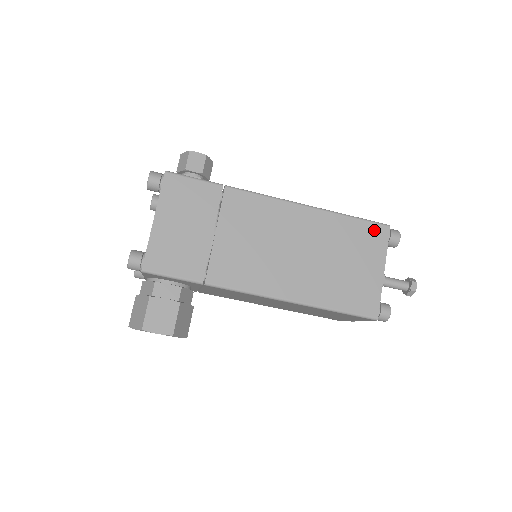
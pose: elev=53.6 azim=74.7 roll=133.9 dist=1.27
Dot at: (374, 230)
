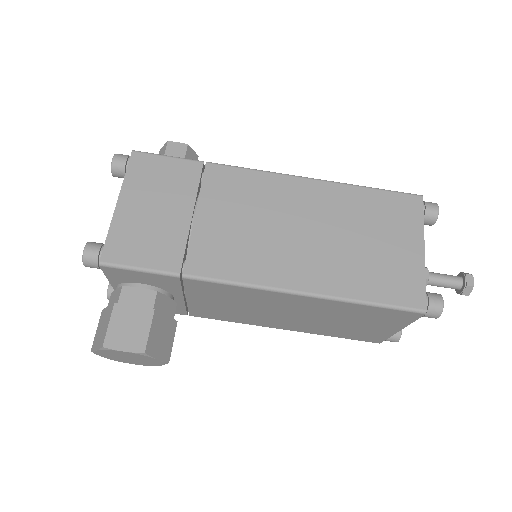
Dot at: (402, 201)
